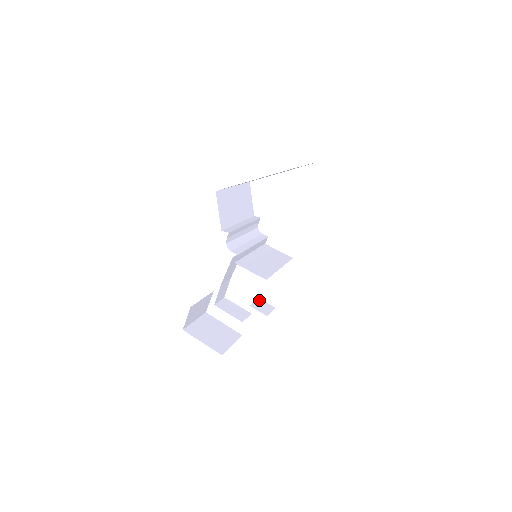
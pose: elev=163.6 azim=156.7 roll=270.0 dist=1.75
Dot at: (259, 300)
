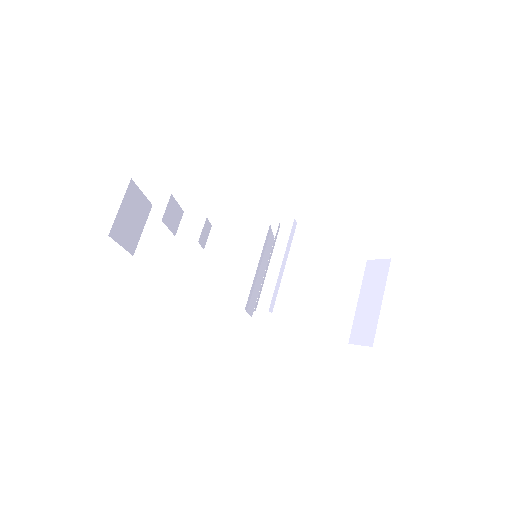
Dot at: (206, 222)
